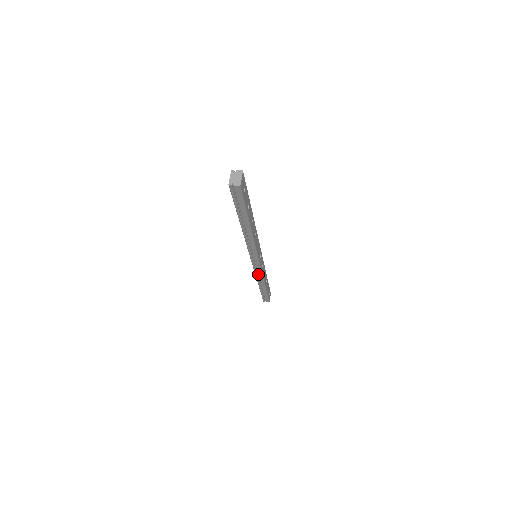
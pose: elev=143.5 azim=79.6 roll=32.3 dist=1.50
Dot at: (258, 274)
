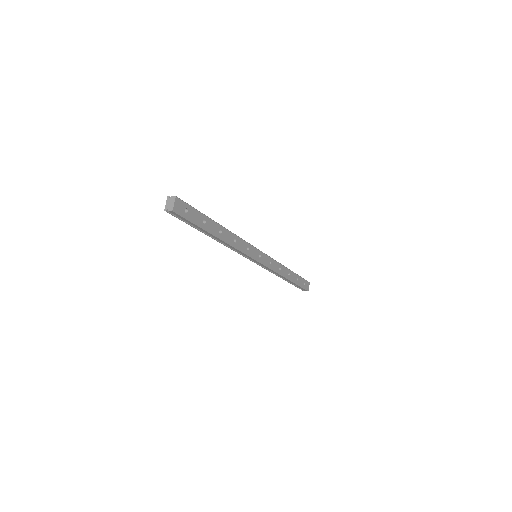
Dot at: (270, 270)
